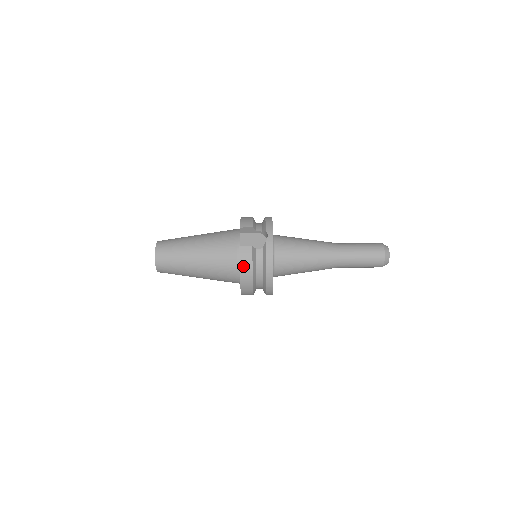
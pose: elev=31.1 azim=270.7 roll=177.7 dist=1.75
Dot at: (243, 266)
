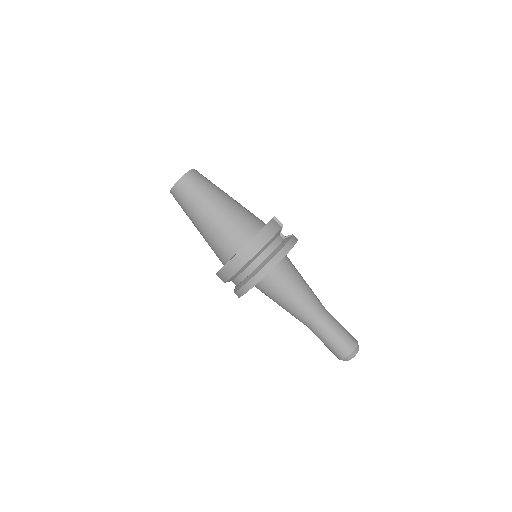
Dot at: (266, 230)
